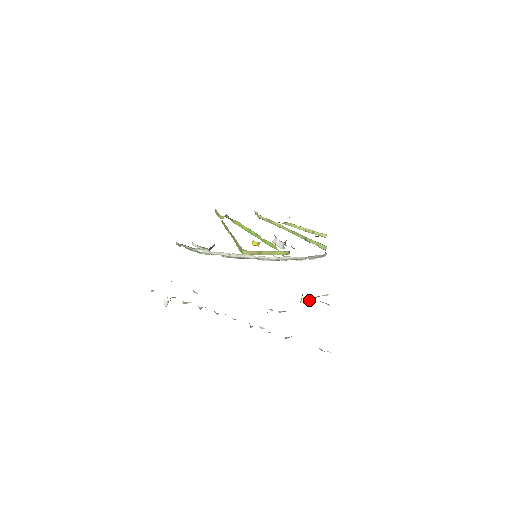
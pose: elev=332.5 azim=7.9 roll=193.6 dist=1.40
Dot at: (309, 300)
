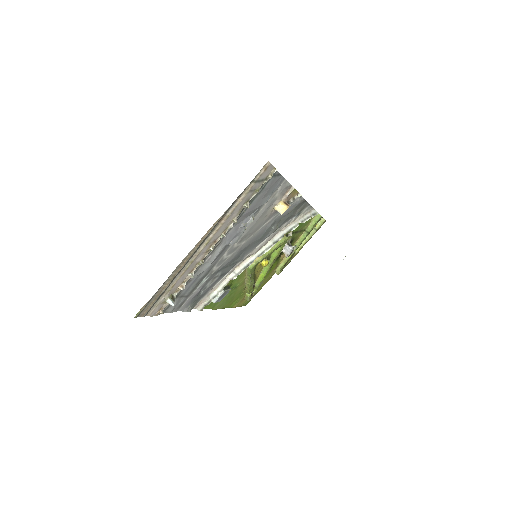
Dot at: (280, 204)
